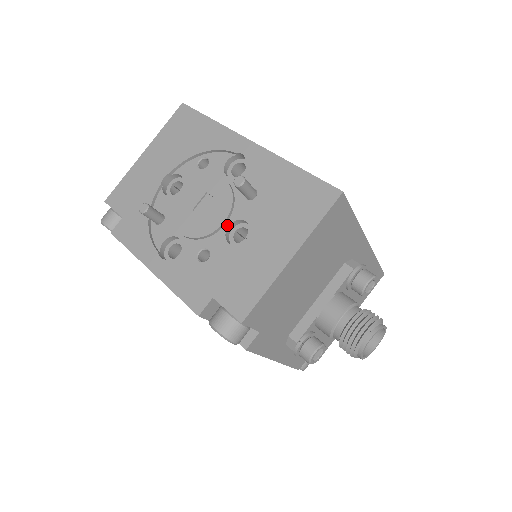
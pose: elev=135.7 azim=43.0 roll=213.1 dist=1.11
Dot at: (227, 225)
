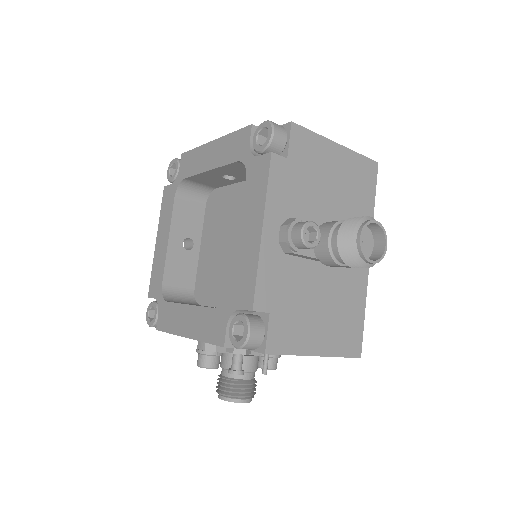
Dot at: occluded
